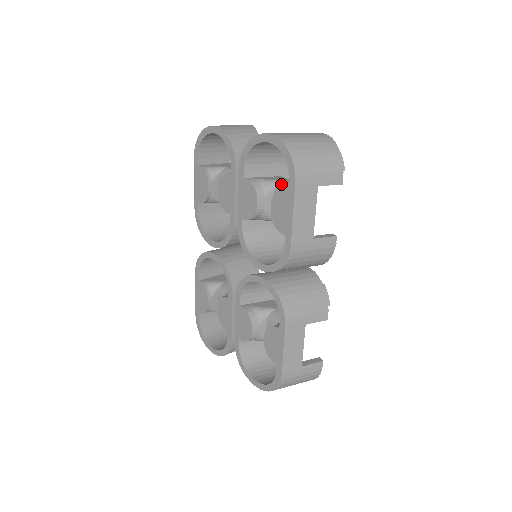
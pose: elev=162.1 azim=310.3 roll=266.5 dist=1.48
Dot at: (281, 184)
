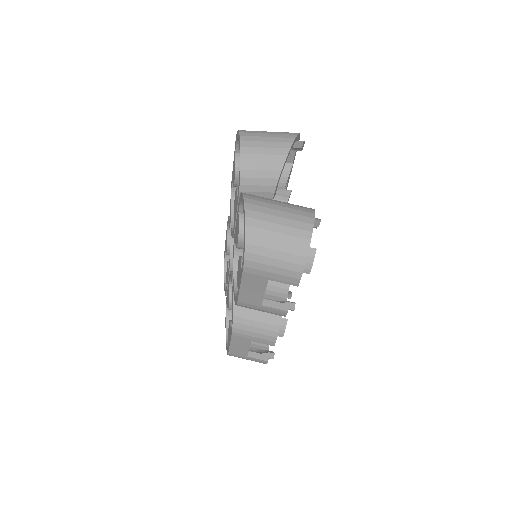
Dot at: occluded
